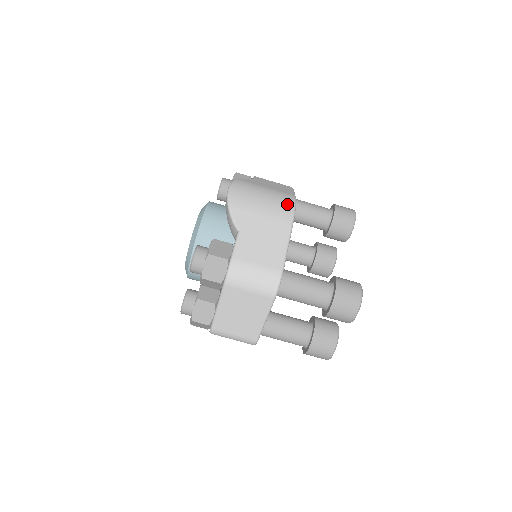
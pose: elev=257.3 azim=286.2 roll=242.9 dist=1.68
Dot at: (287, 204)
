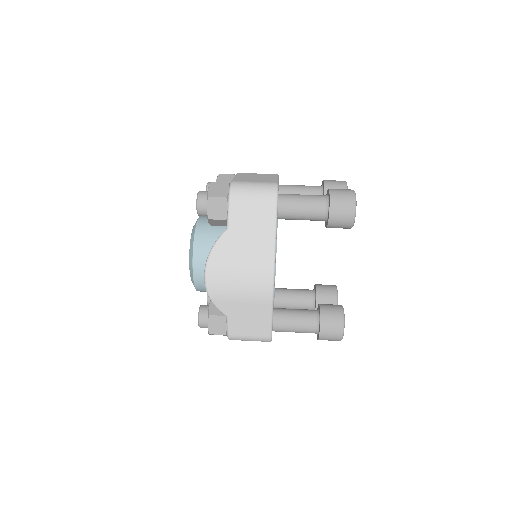
Dot at: occluded
